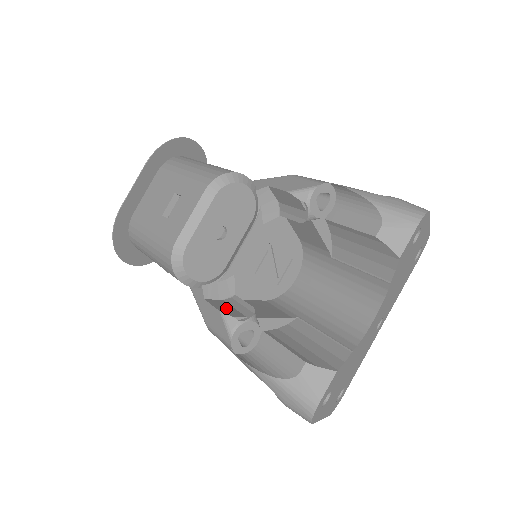
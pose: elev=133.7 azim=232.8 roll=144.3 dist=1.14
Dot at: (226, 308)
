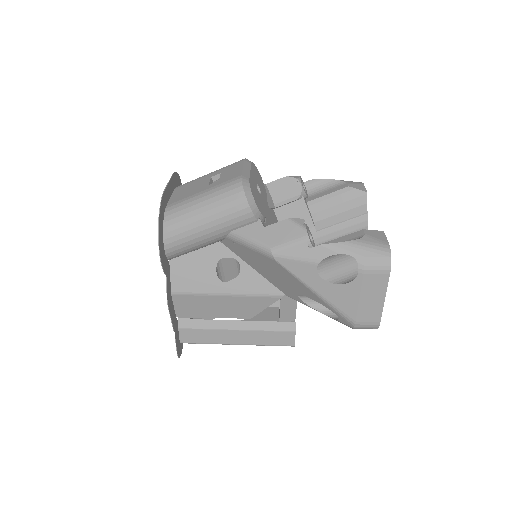
Dot at: occluded
